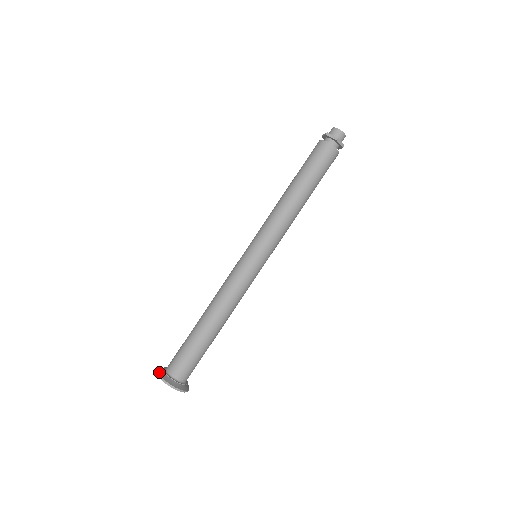
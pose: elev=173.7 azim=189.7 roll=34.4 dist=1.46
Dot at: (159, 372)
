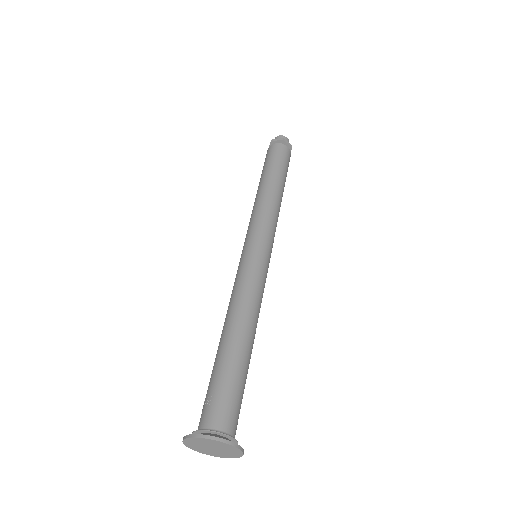
Dot at: (187, 435)
